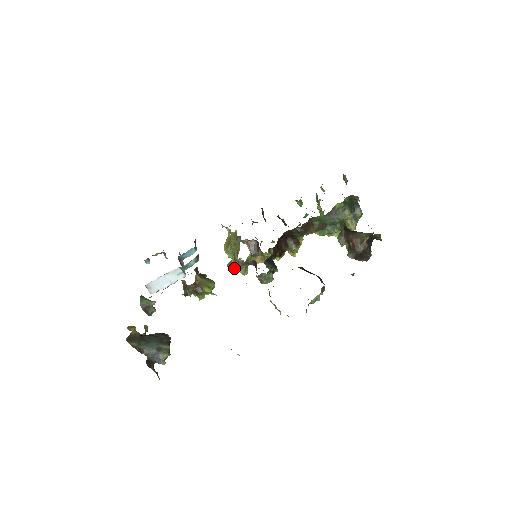
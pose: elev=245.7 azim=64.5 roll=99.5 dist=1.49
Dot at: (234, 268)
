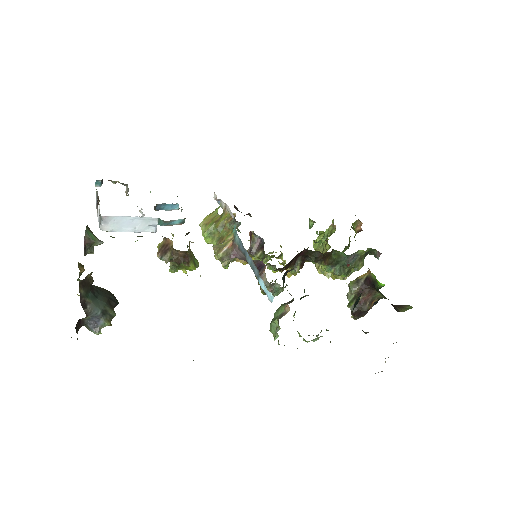
Dot at: (225, 256)
